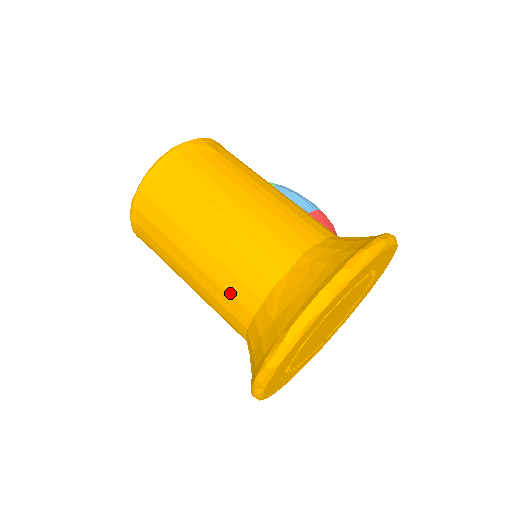
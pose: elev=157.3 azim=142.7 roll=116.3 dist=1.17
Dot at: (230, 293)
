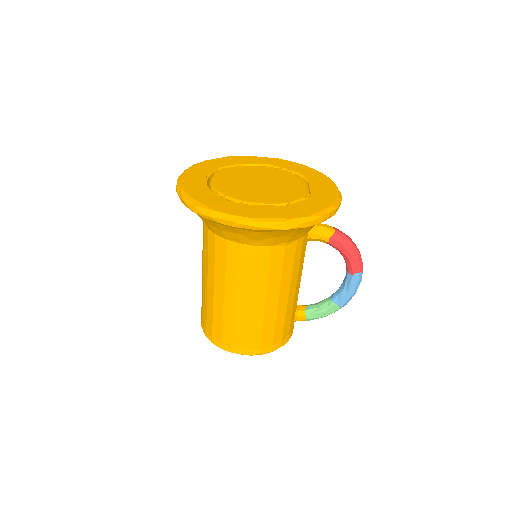
Dot at: occluded
